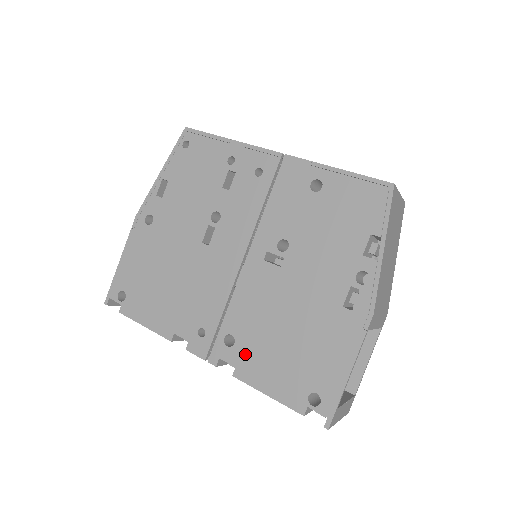
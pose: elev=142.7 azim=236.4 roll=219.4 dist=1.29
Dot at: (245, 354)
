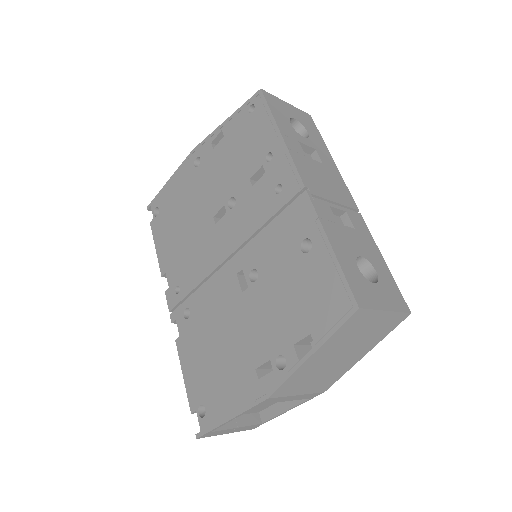
Dot at: (188, 333)
